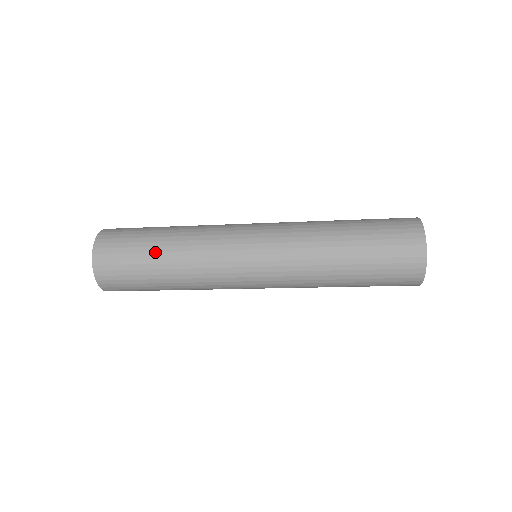
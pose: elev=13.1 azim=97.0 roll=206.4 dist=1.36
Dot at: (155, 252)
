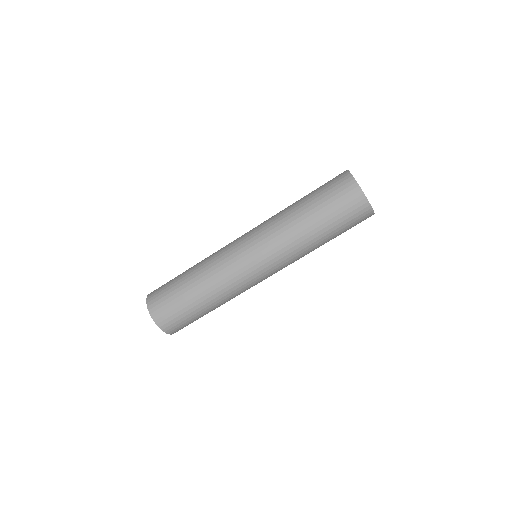
Dot at: (184, 280)
